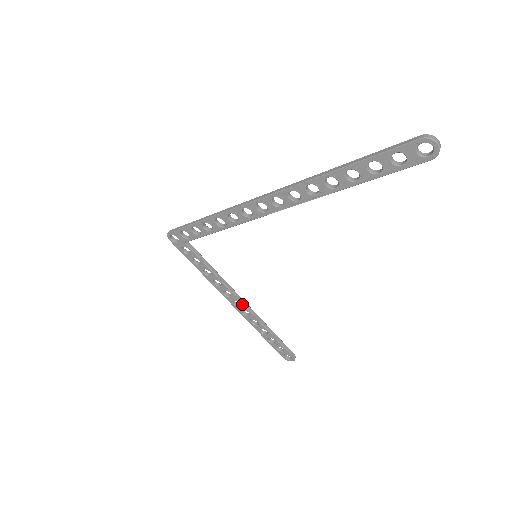
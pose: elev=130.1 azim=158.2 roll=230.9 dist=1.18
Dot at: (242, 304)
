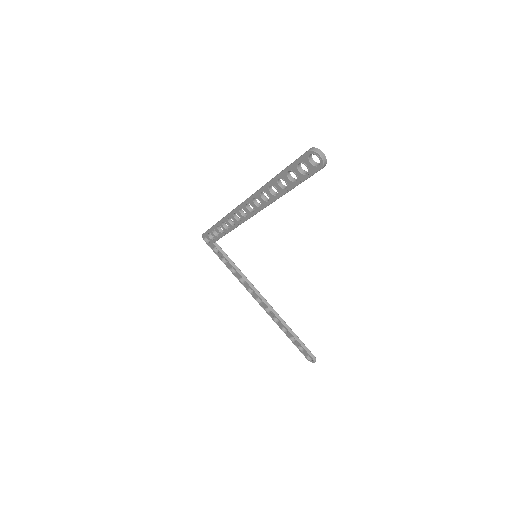
Dot at: (263, 301)
